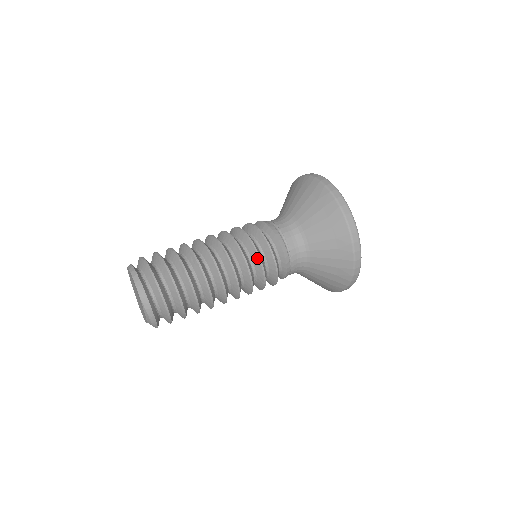
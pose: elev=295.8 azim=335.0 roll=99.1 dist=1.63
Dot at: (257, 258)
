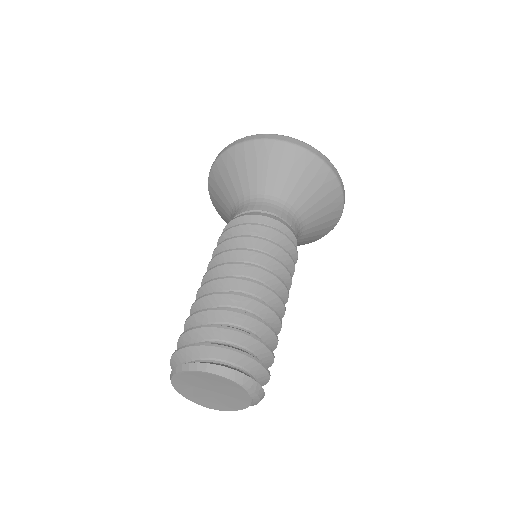
Dot at: (277, 248)
